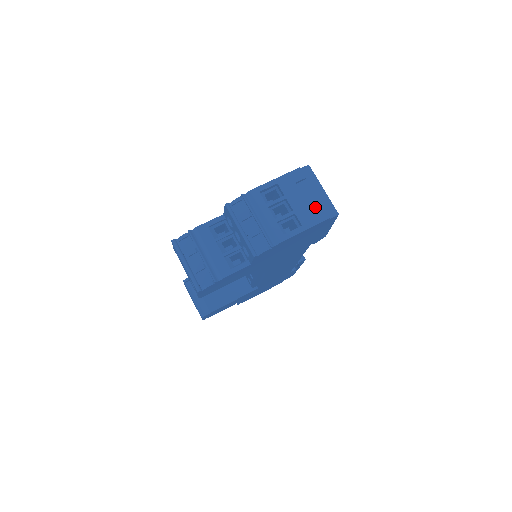
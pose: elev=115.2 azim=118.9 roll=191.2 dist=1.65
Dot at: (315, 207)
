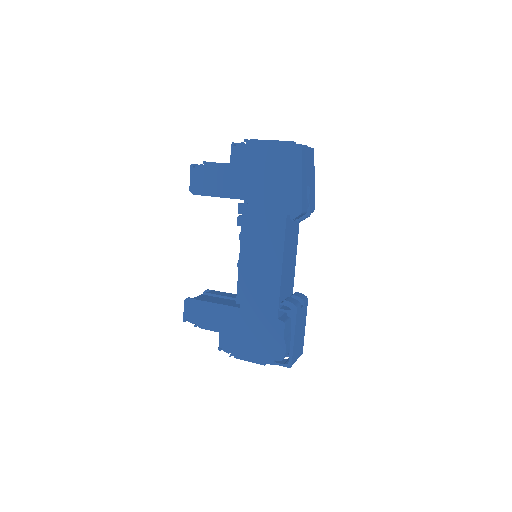
Dot at: occluded
